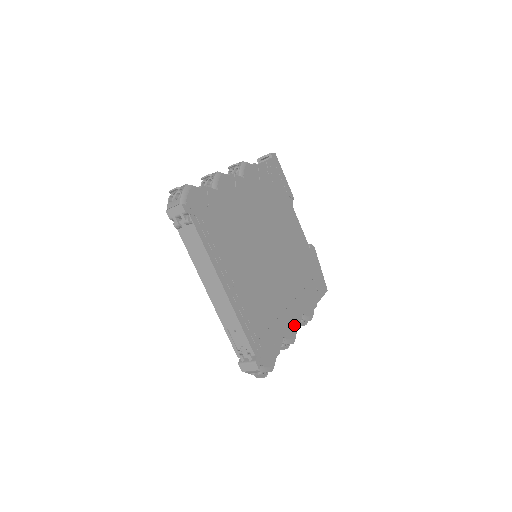
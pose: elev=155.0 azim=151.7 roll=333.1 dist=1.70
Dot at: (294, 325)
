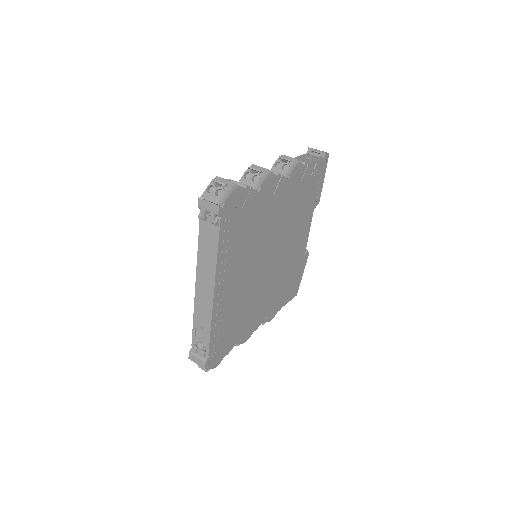
Dot at: (254, 327)
